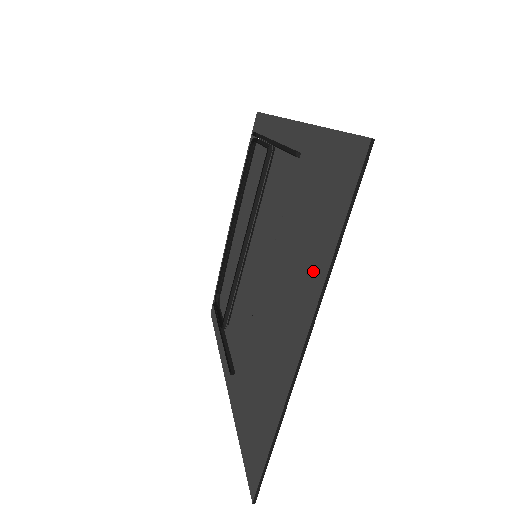
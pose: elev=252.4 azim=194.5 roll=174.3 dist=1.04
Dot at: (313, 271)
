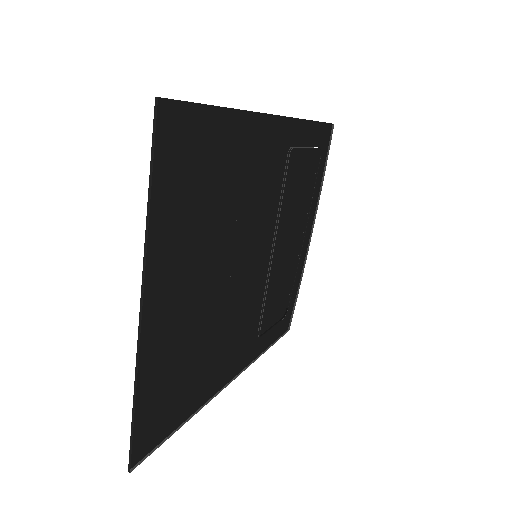
Dot at: (165, 241)
